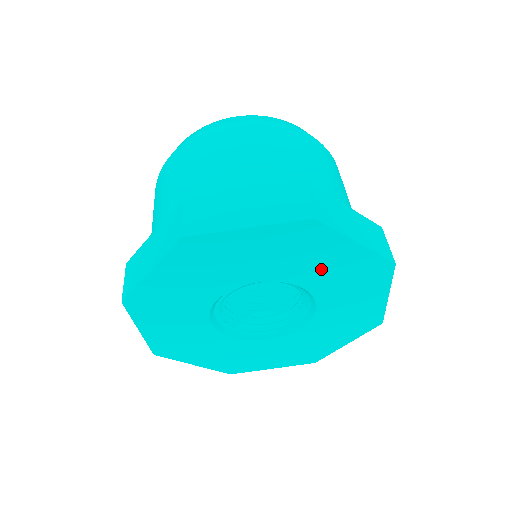
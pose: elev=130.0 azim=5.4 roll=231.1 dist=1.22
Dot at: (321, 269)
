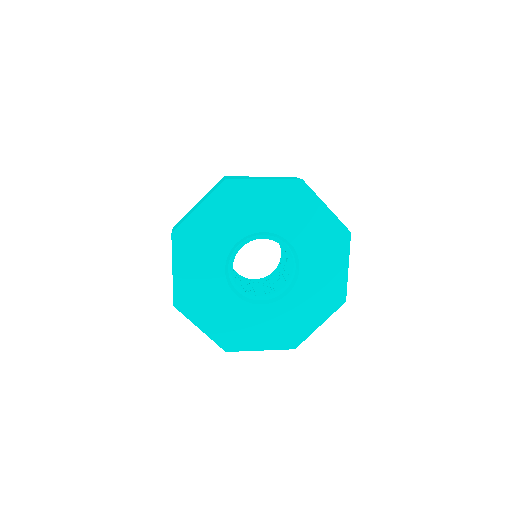
Dot at: (263, 211)
